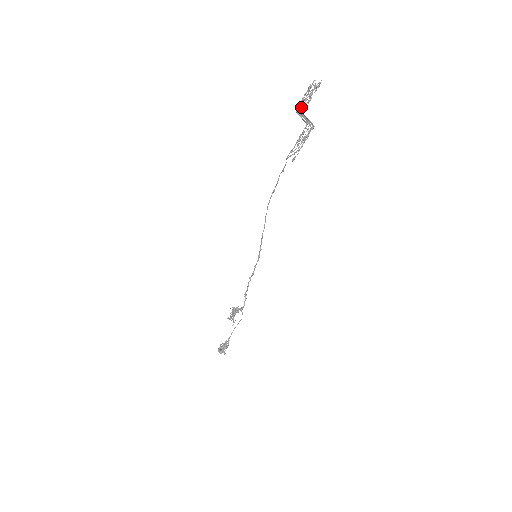
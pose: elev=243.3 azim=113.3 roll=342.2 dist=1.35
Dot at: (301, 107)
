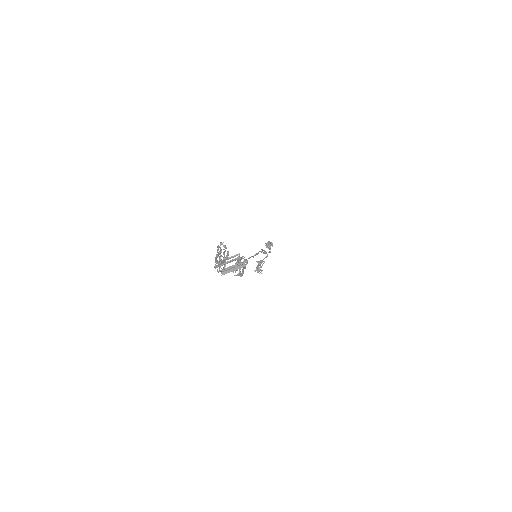
Dot at: occluded
